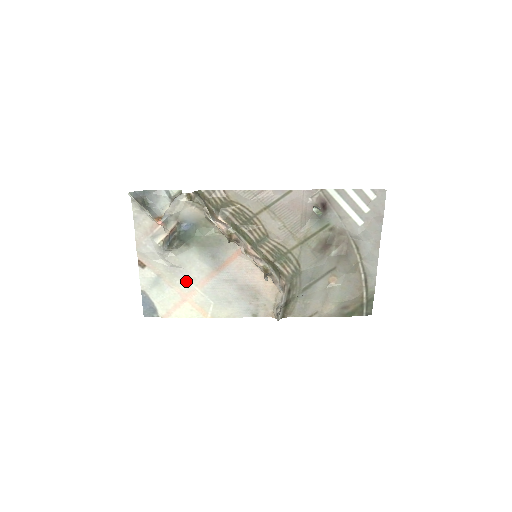
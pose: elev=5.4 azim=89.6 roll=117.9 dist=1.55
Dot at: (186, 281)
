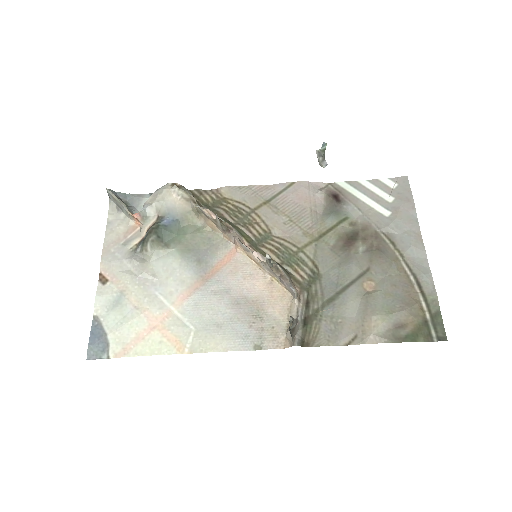
Dot at: (159, 298)
